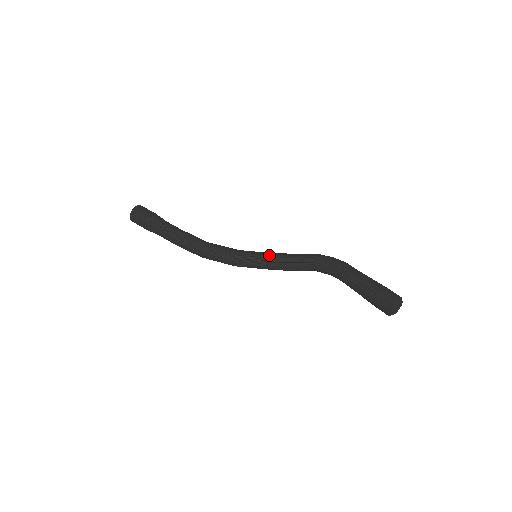
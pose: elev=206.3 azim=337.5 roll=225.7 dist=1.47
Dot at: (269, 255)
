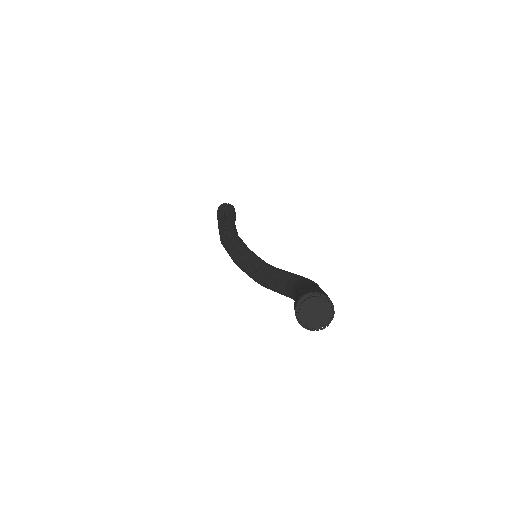
Dot at: occluded
